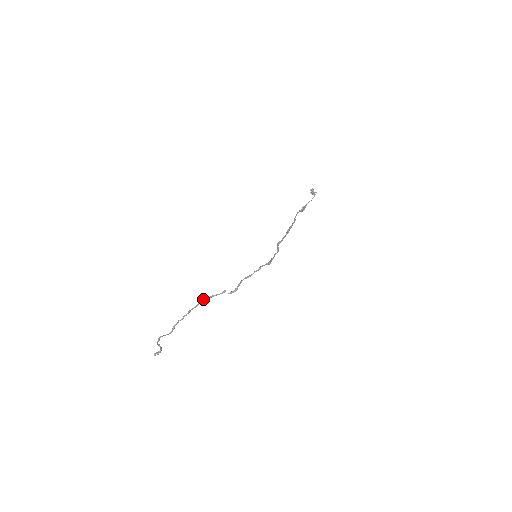
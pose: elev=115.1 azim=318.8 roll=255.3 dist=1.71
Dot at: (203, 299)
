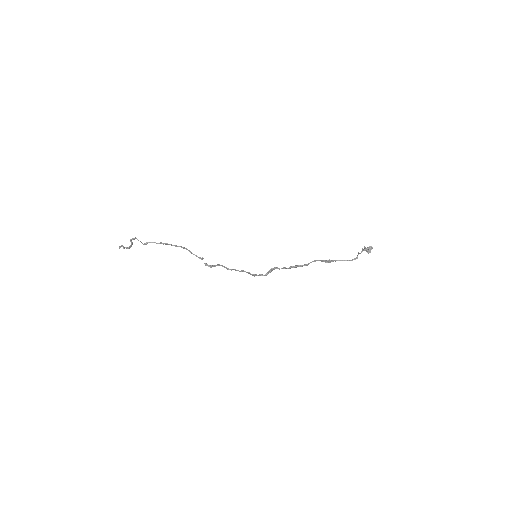
Dot at: occluded
